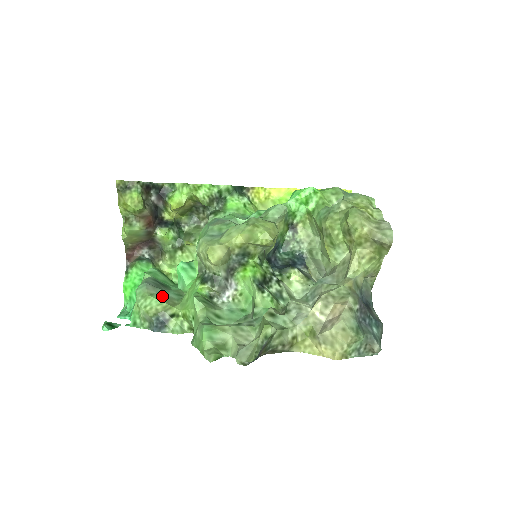
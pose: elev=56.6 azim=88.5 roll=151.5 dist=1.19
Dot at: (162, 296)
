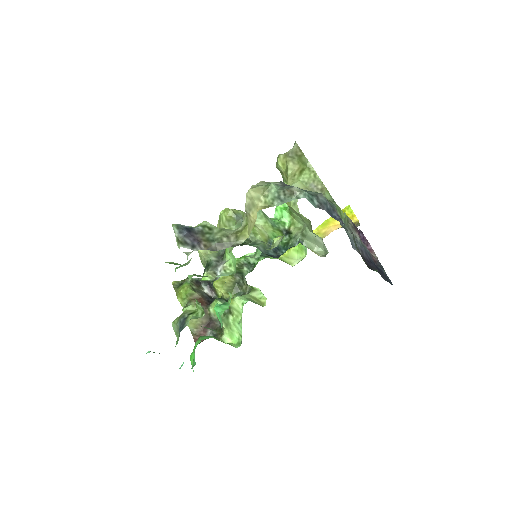
Dot at: occluded
